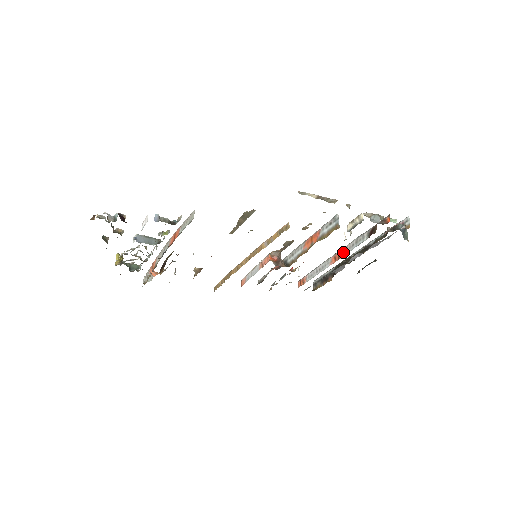
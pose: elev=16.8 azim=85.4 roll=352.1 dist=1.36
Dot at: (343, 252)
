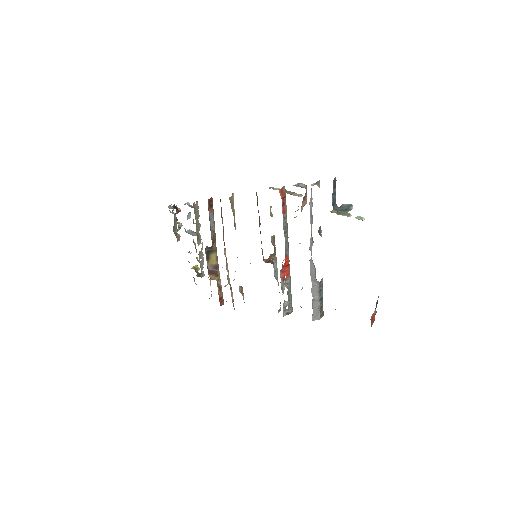
Dot at: occluded
